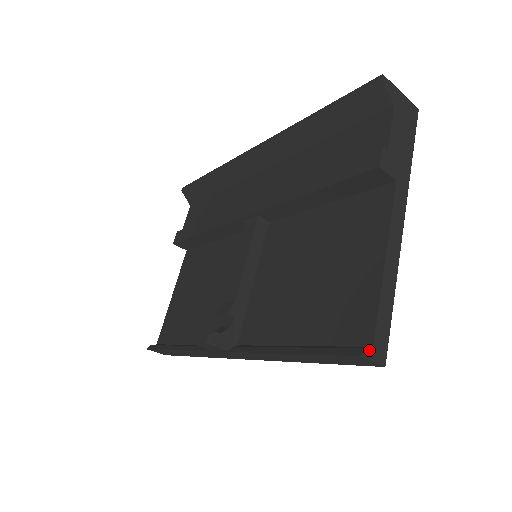
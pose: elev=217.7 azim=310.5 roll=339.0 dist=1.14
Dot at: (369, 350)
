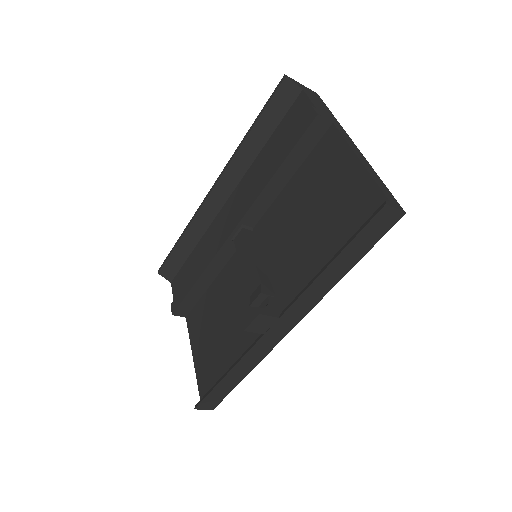
Dot at: (388, 202)
